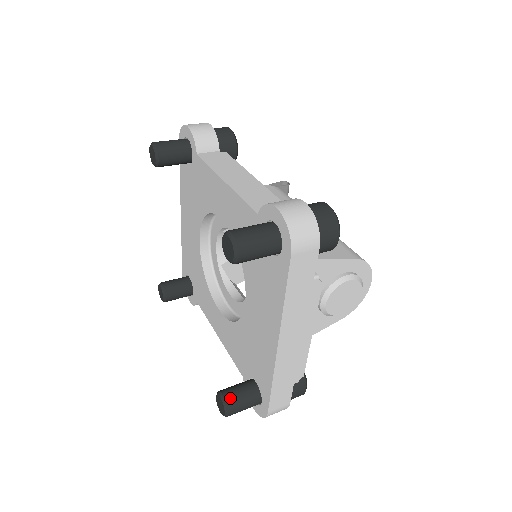
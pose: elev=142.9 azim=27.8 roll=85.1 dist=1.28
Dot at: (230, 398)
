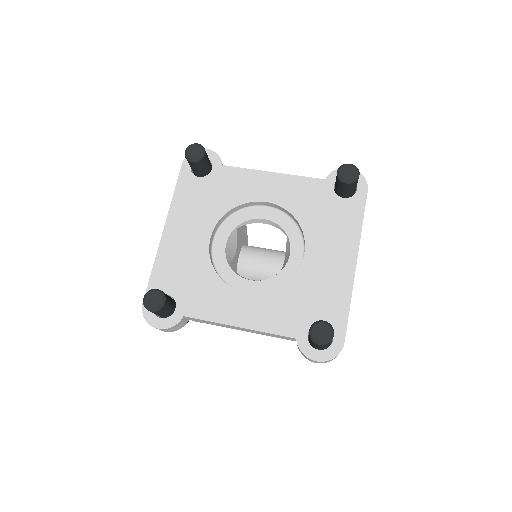
Dot at: (328, 323)
